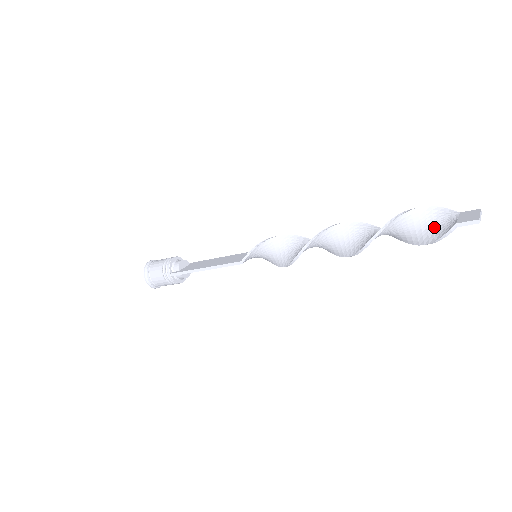
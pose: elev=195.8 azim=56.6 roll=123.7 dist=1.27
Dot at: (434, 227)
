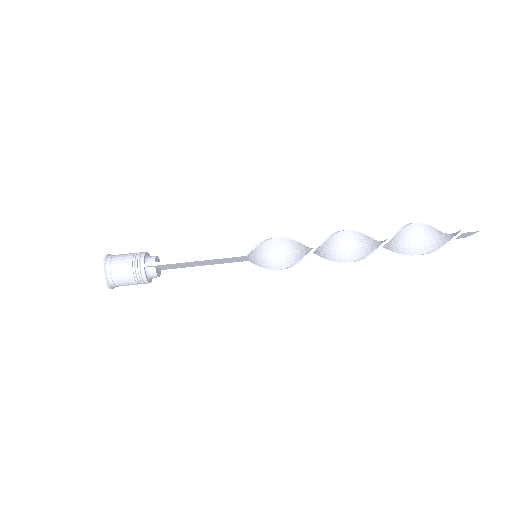
Dot at: (438, 238)
